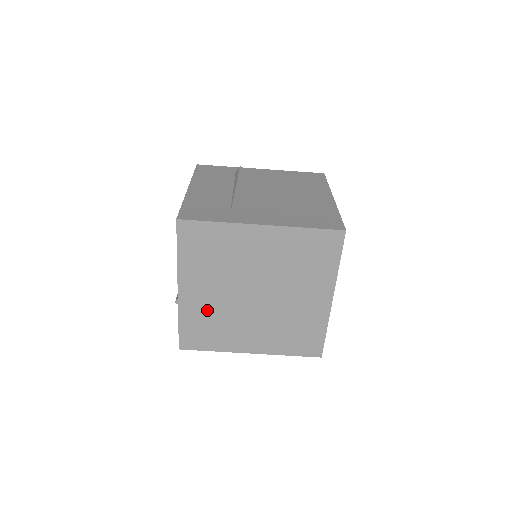
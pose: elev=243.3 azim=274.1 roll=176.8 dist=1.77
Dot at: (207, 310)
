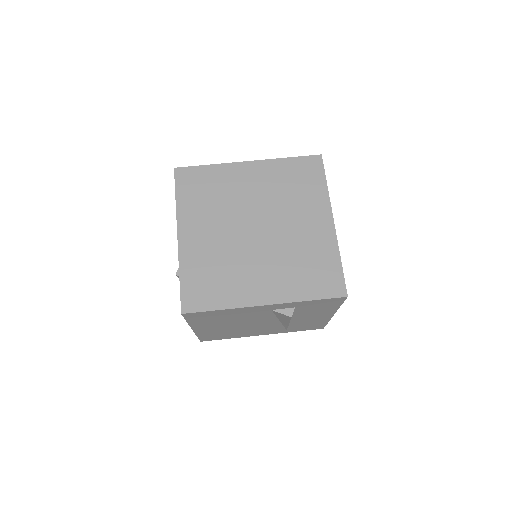
Dot at: (209, 255)
